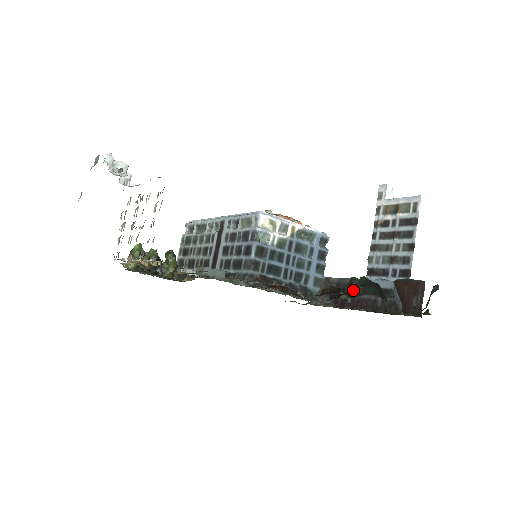
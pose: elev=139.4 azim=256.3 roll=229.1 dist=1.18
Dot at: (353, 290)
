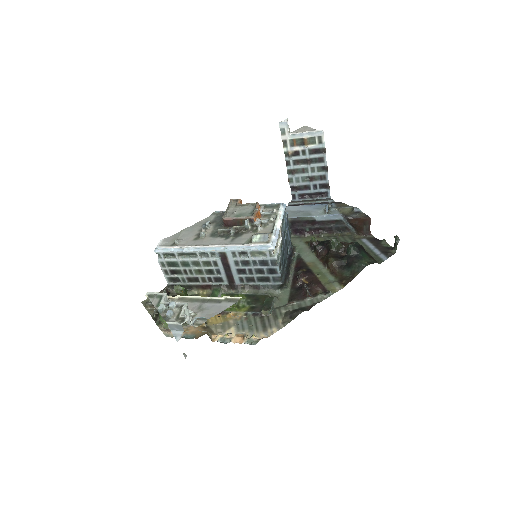
Dot at: (338, 248)
